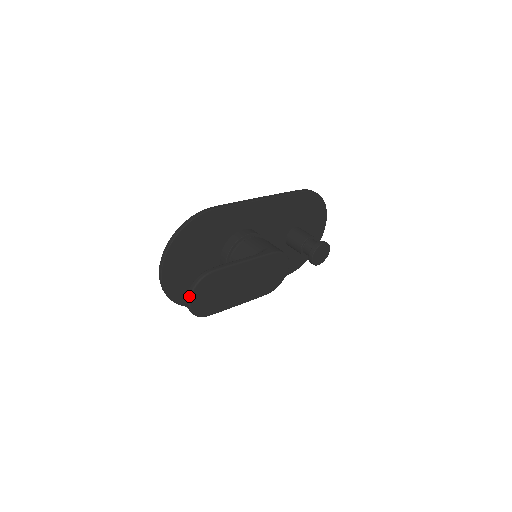
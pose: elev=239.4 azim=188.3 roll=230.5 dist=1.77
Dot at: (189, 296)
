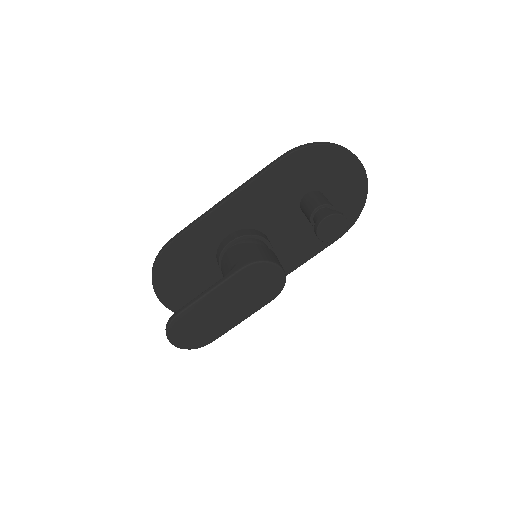
Dot at: (169, 341)
